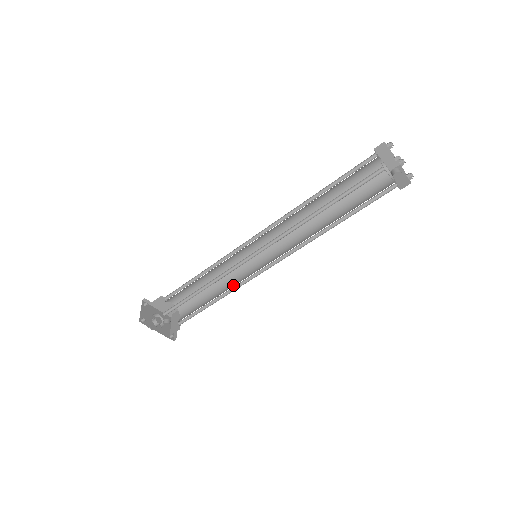
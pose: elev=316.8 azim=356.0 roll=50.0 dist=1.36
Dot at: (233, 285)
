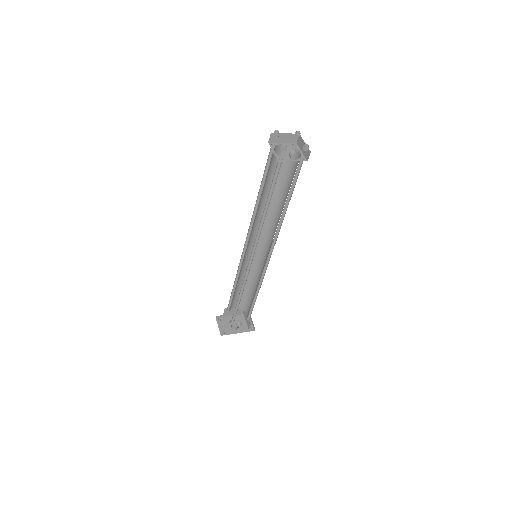
Dot at: (259, 280)
